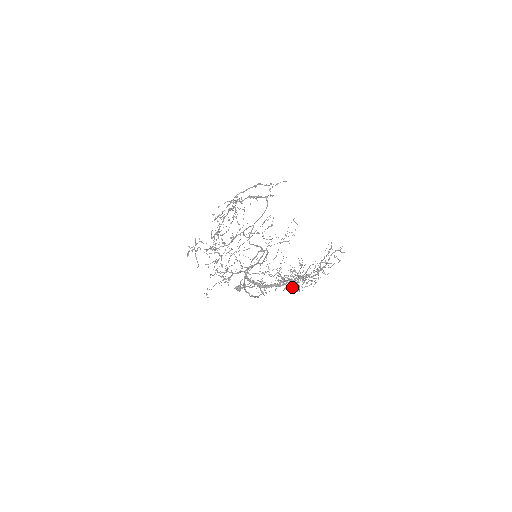
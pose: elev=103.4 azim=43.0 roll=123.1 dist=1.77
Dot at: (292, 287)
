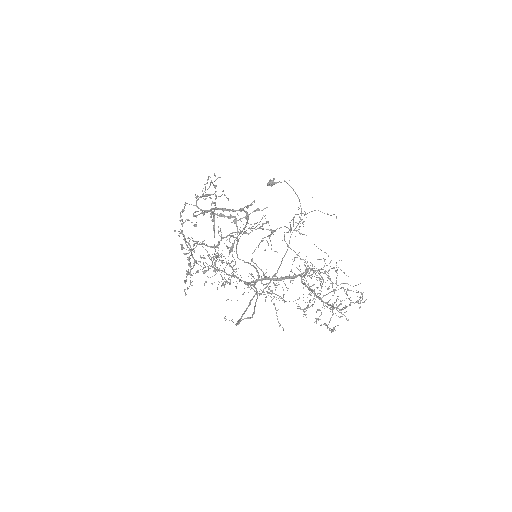
Dot at: occluded
